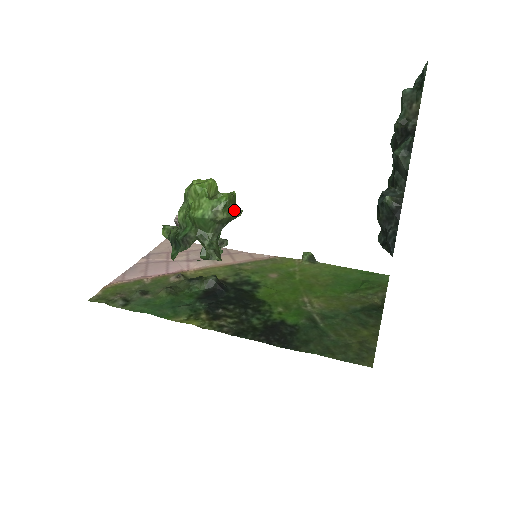
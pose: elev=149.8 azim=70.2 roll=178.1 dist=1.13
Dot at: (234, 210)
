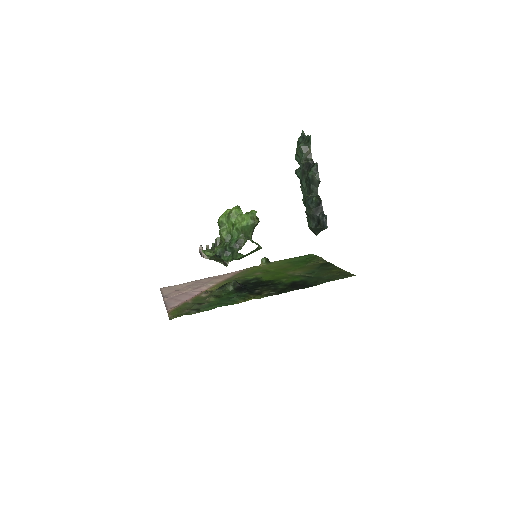
Dot at: (258, 218)
